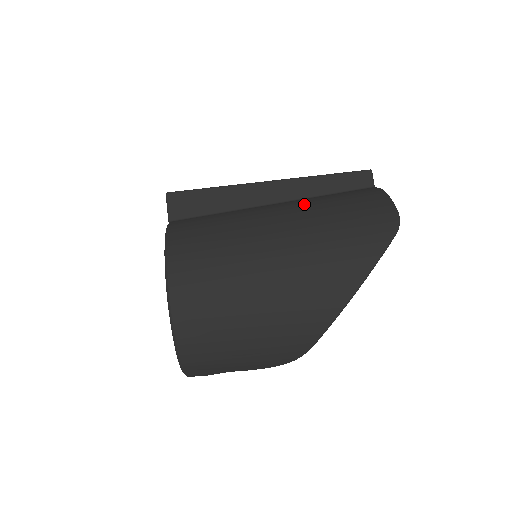
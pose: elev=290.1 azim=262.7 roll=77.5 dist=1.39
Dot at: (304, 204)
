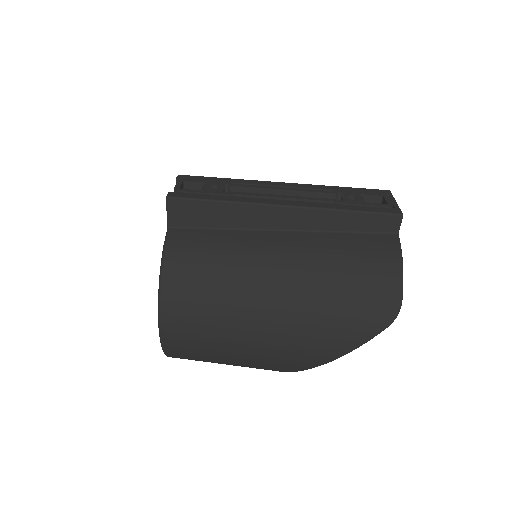
Dot at: (312, 256)
